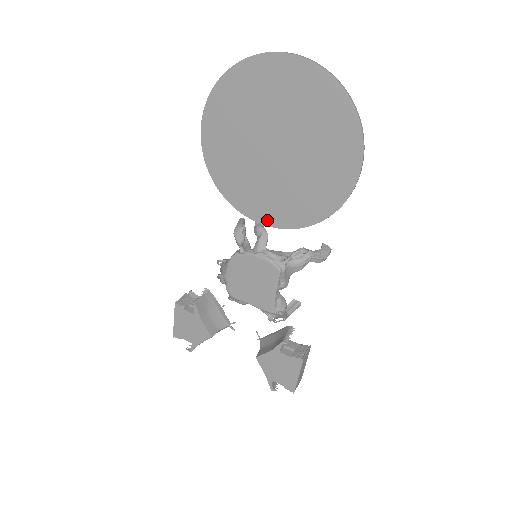
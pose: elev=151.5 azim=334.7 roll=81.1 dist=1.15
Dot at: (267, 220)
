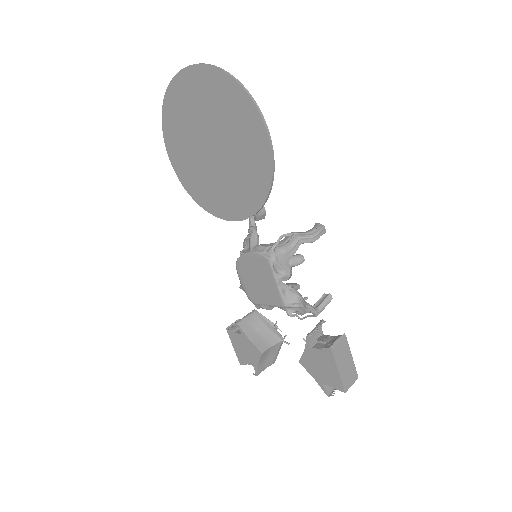
Dot at: (238, 215)
